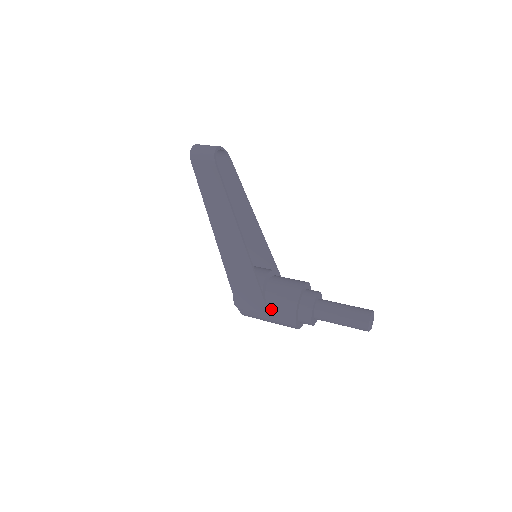
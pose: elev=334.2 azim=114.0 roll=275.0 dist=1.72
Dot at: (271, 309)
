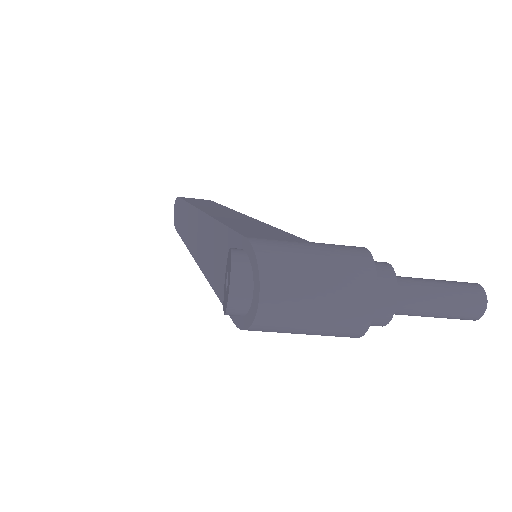
Dot at: (317, 243)
